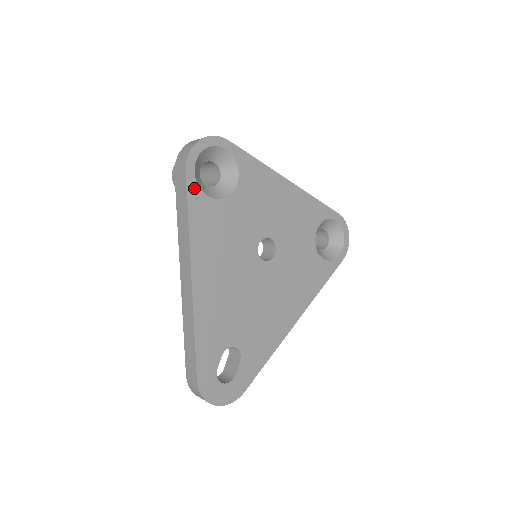
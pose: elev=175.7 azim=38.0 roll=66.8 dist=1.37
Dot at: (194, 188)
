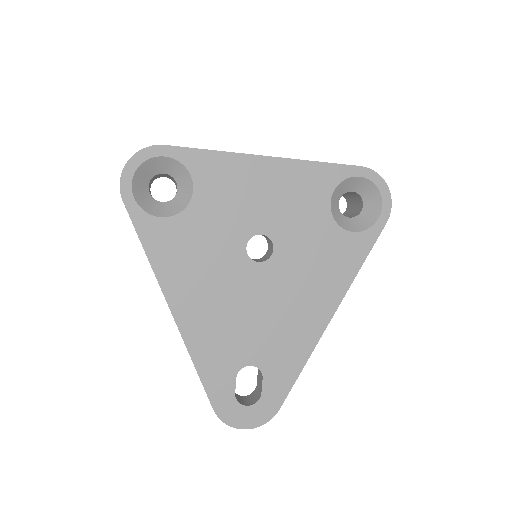
Dot at: (140, 215)
